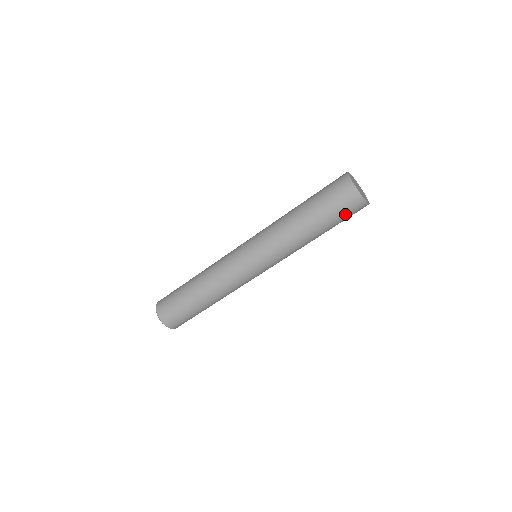
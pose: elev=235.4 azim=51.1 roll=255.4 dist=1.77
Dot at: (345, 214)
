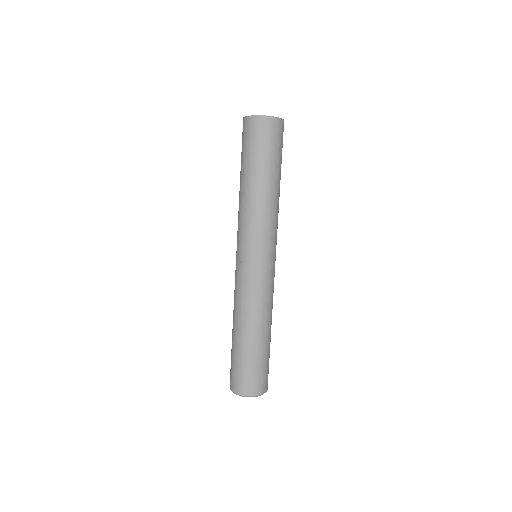
Dot at: (282, 145)
